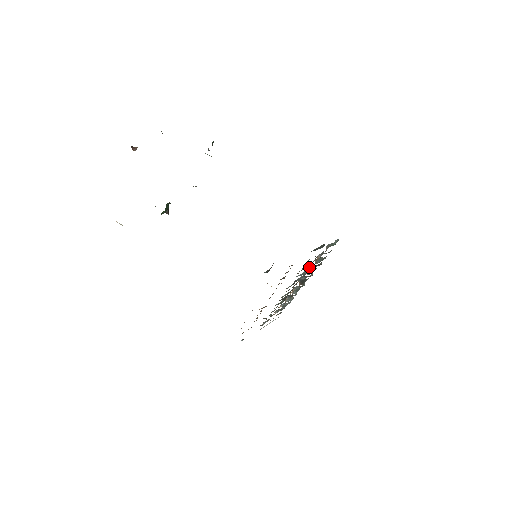
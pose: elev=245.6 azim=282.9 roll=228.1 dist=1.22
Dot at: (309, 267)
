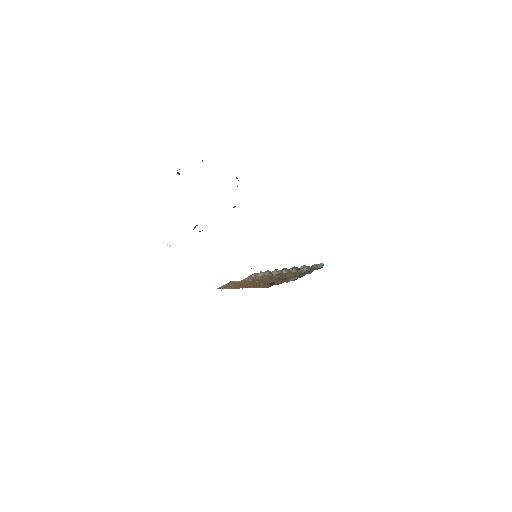
Dot at: (296, 275)
